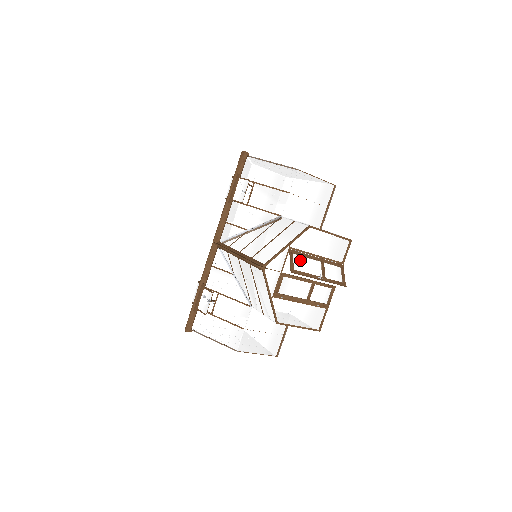
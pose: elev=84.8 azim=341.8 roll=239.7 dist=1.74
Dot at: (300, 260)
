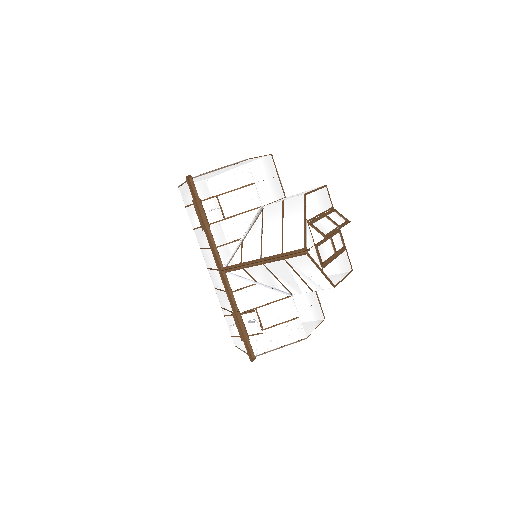
Dot at: (319, 225)
